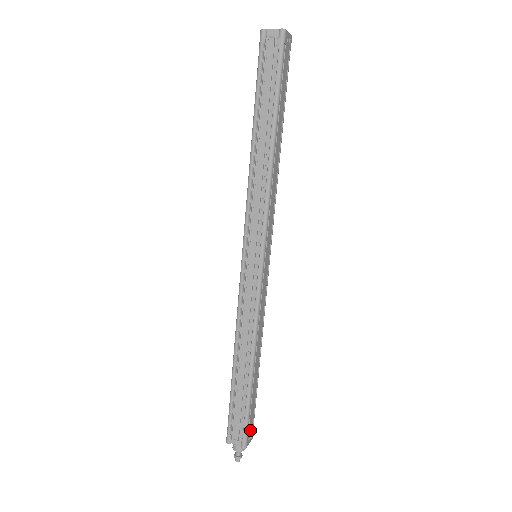
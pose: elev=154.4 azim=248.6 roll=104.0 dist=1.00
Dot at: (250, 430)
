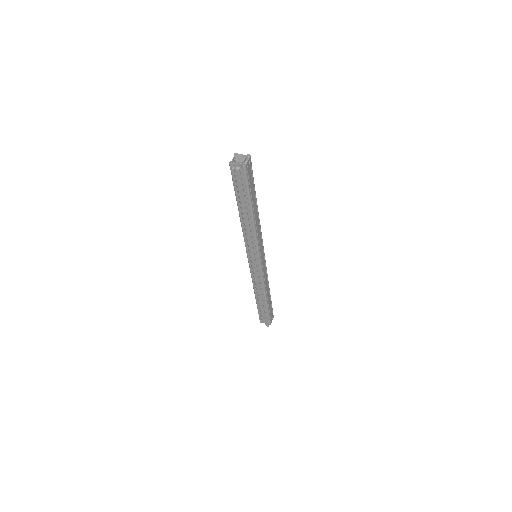
Dot at: (271, 317)
